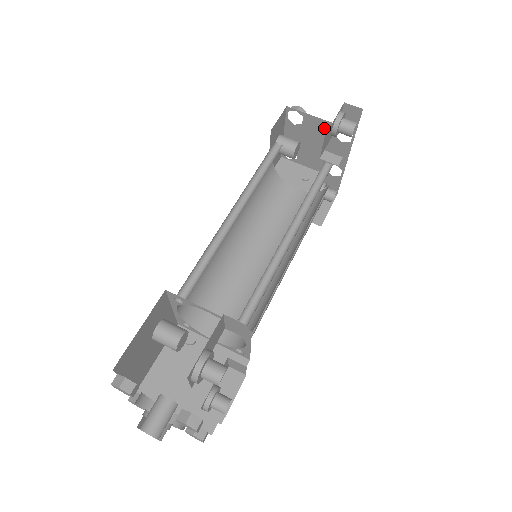
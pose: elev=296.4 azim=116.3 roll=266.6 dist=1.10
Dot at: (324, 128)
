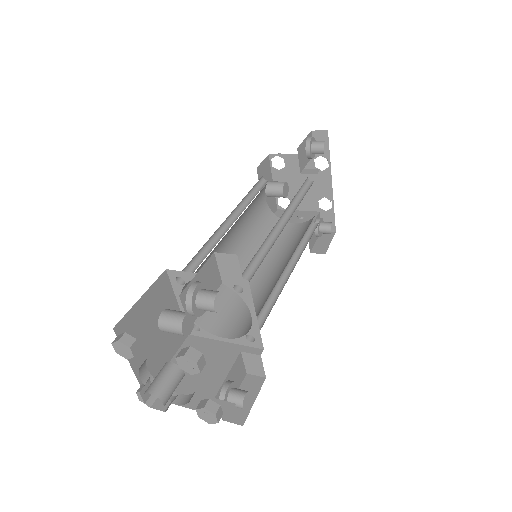
Dot at: occluded
